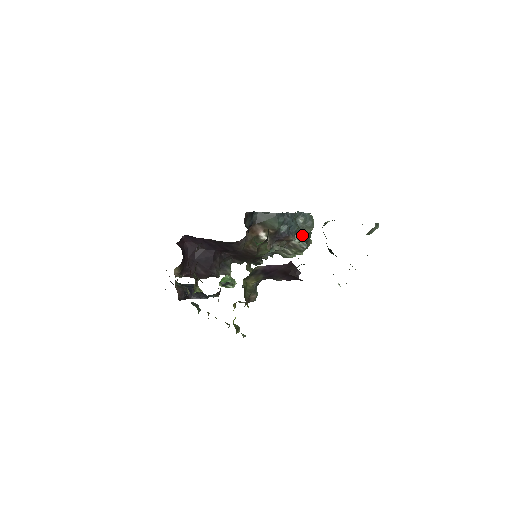
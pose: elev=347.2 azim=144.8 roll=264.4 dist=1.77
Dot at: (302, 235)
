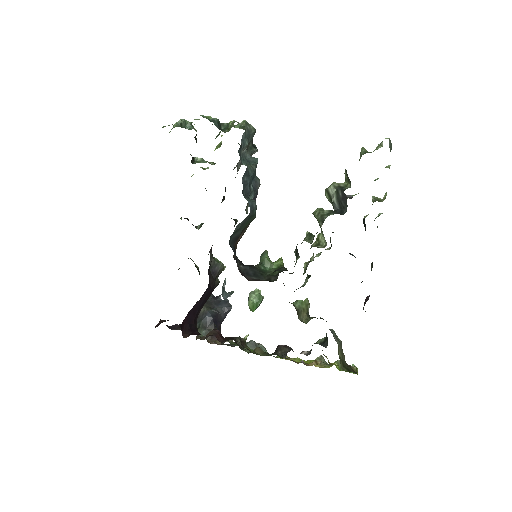
Dot at: (247, 149)
